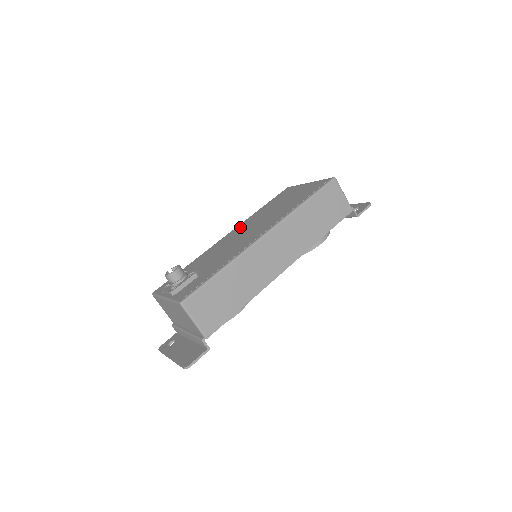
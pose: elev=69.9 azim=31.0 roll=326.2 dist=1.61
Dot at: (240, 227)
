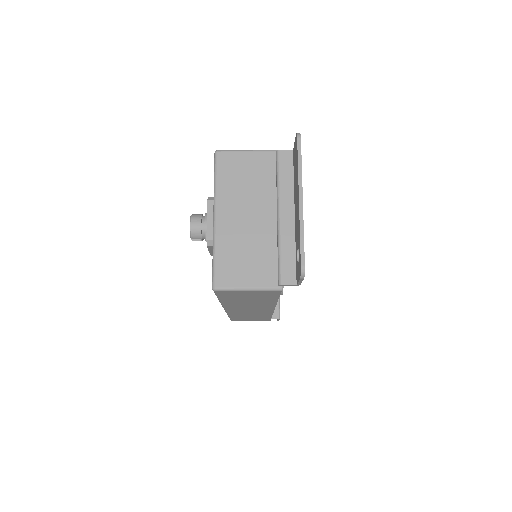
Dot at: occluded
